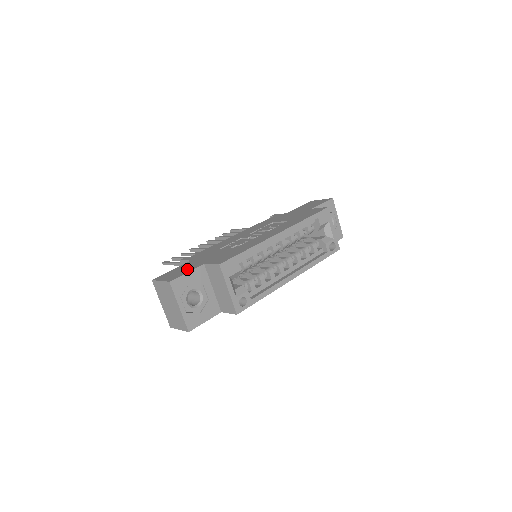
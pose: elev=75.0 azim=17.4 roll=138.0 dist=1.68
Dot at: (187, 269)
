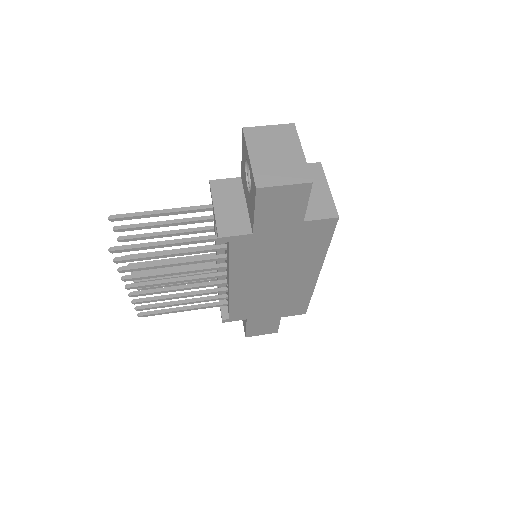
Dot at: occluded
